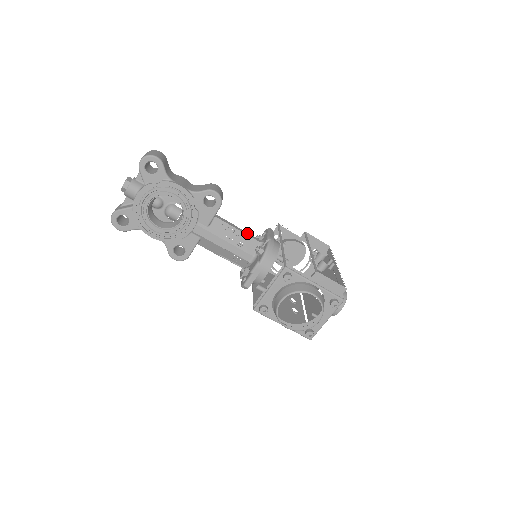
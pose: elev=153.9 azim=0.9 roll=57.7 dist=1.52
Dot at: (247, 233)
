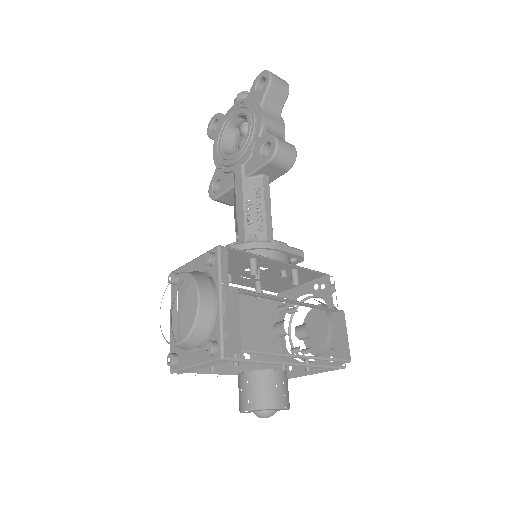
Dot at: (270, 221)
